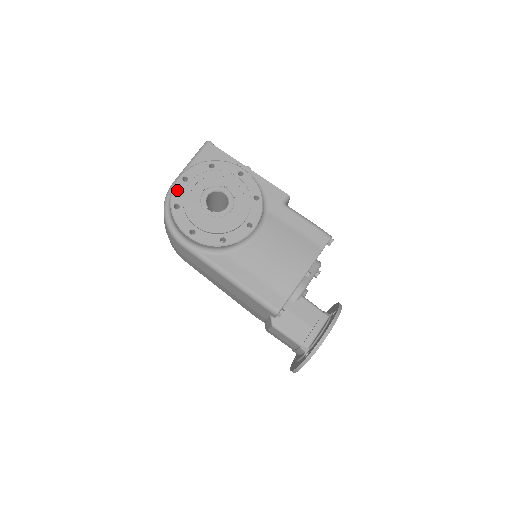
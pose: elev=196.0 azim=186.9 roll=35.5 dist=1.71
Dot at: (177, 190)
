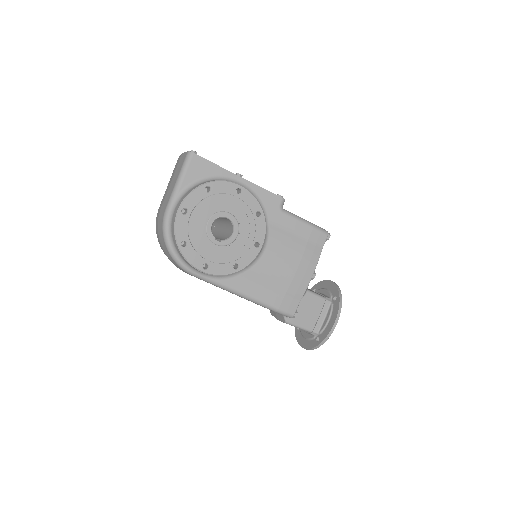
Dot at: (180, 226)
